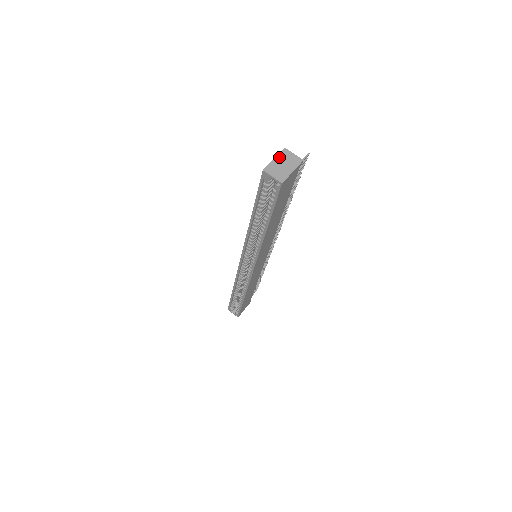
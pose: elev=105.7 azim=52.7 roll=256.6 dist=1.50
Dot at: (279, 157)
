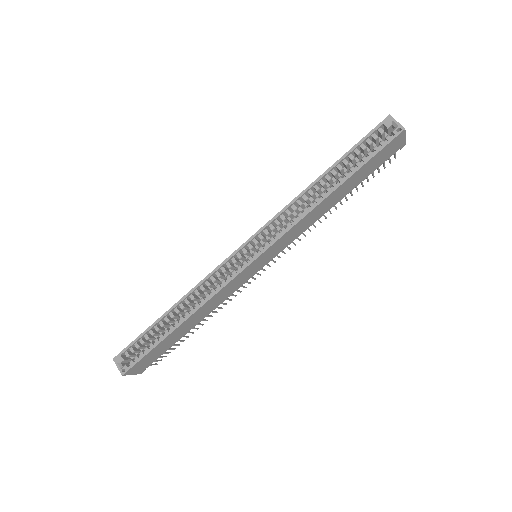
Dot at: occluded
